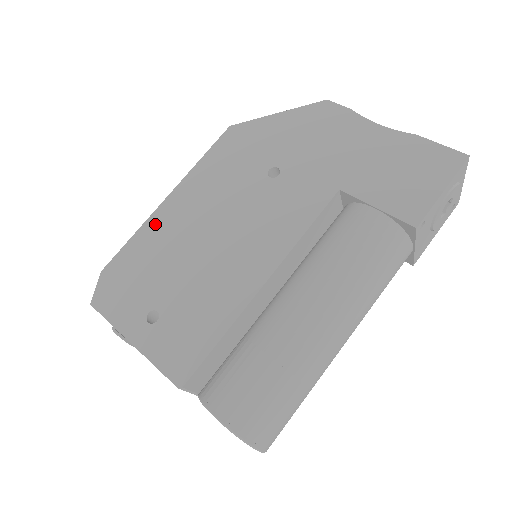
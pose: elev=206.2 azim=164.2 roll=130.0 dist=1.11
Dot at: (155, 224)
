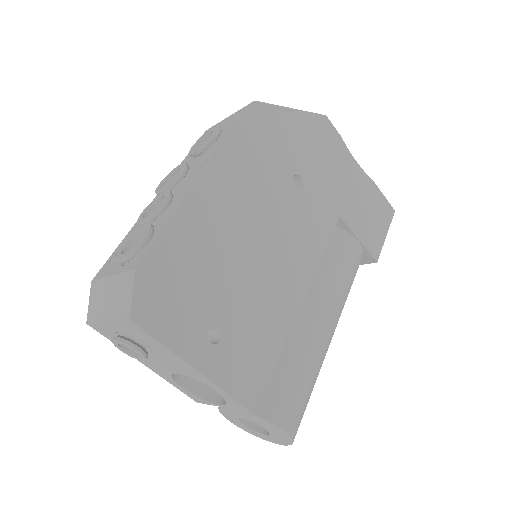
Dot at: (195, 210)
